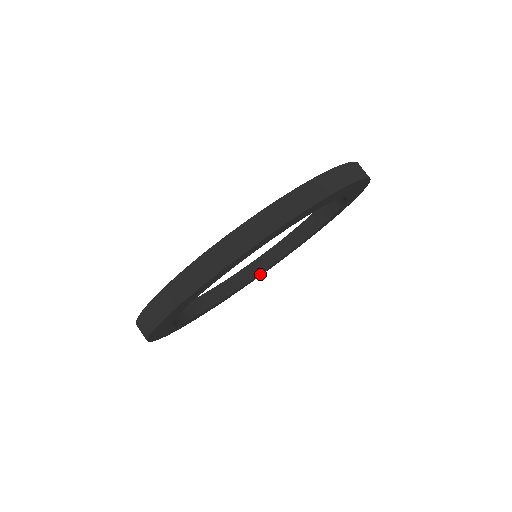
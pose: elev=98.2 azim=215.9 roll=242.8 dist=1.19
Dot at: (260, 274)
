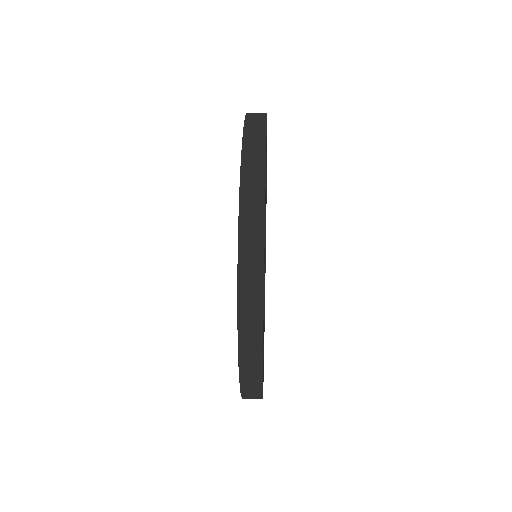
Dot at: occluded
